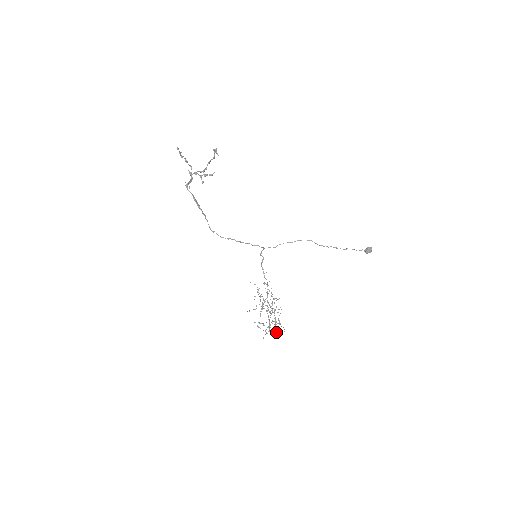
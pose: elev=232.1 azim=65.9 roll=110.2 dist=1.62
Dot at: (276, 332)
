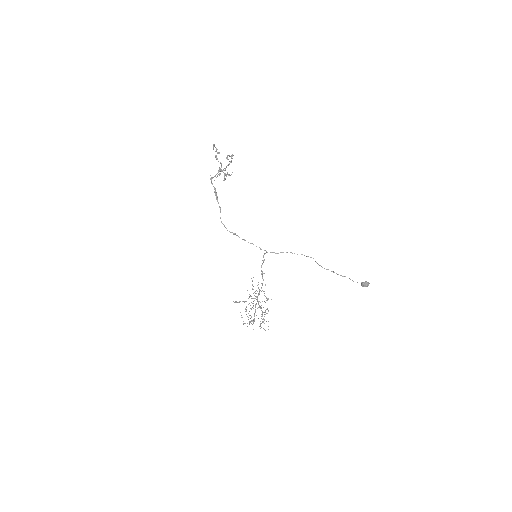
Dot at: occluded
